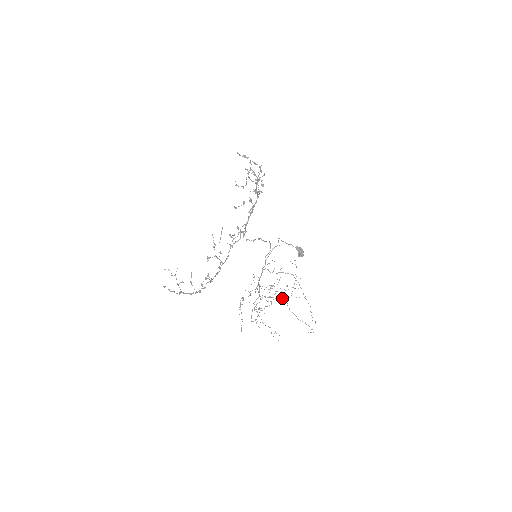
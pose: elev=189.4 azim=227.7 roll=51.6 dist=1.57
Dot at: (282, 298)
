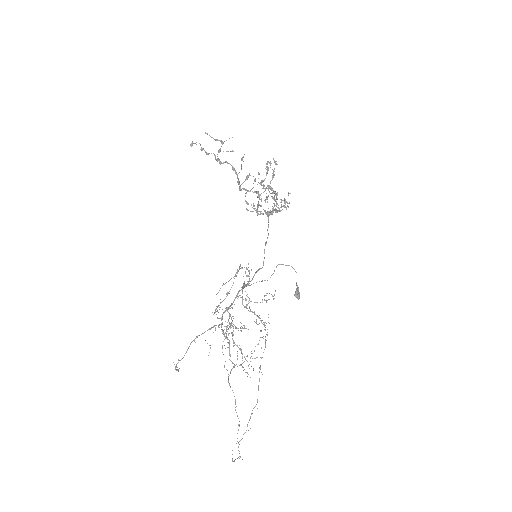
Dot at: occluded
